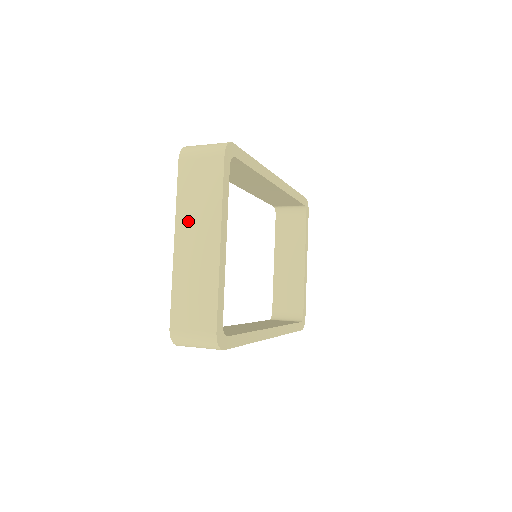
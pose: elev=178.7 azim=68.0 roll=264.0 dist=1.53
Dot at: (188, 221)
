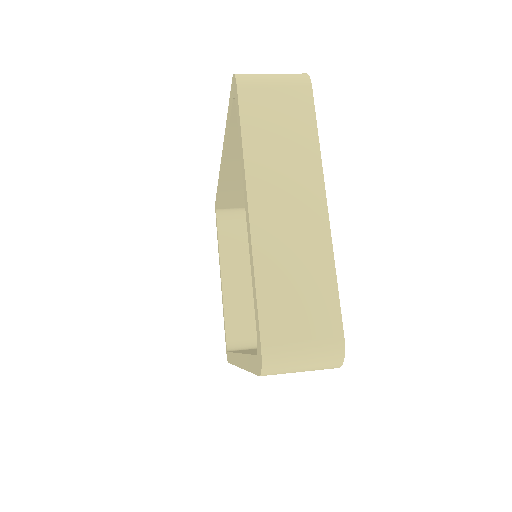
Dot at: (268, 175)
